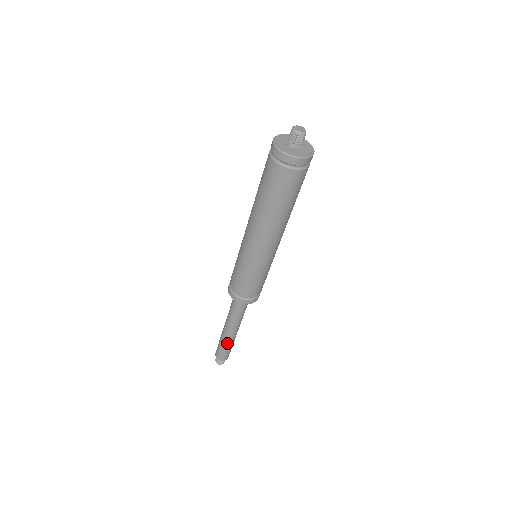
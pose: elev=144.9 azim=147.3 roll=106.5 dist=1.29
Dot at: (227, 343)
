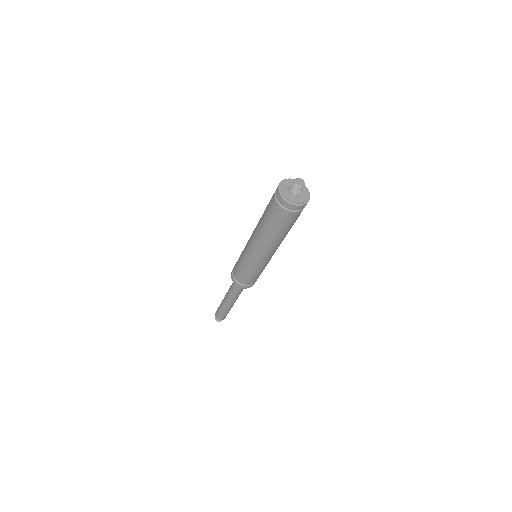
Dot at: (223, 307)
